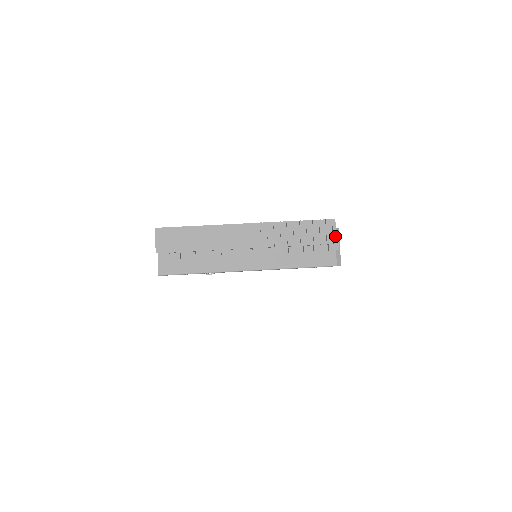
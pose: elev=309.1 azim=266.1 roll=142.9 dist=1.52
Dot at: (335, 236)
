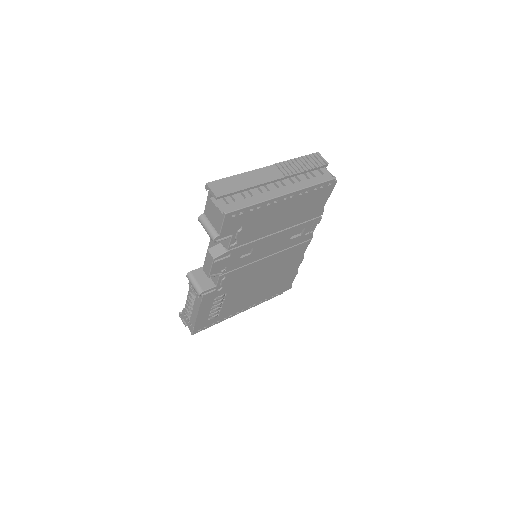
Dot at: (324, 160)
